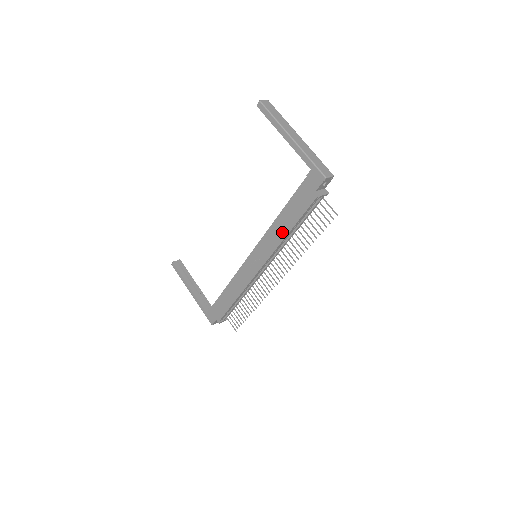
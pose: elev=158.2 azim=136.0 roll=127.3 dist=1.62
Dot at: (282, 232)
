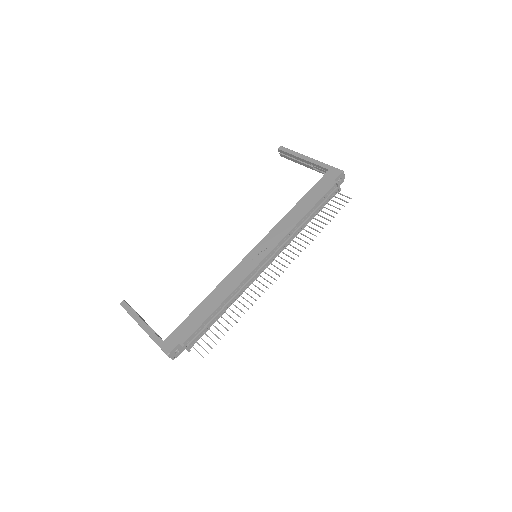
Dot at: (296, 218)
